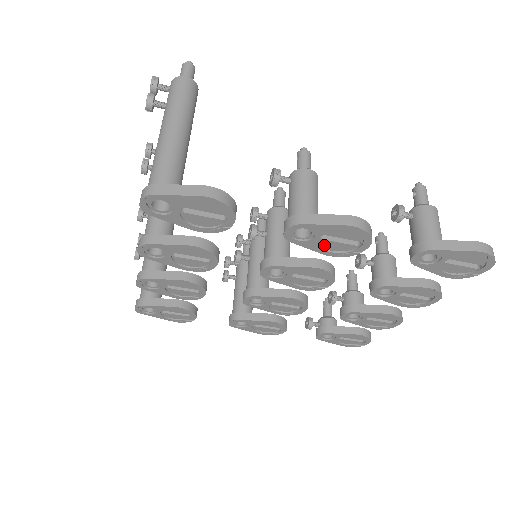
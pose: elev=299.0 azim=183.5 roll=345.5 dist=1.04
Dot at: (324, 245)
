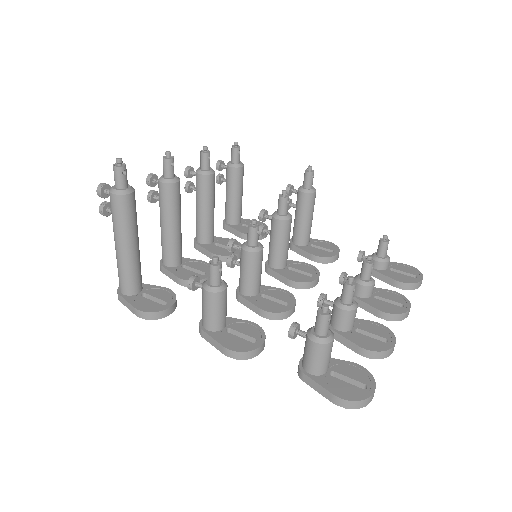
Dot at: occluded
